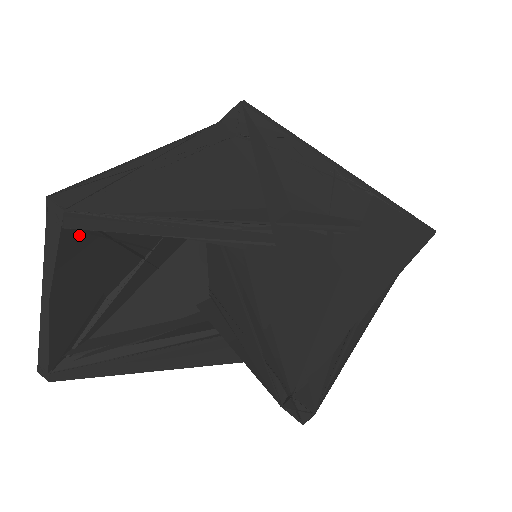
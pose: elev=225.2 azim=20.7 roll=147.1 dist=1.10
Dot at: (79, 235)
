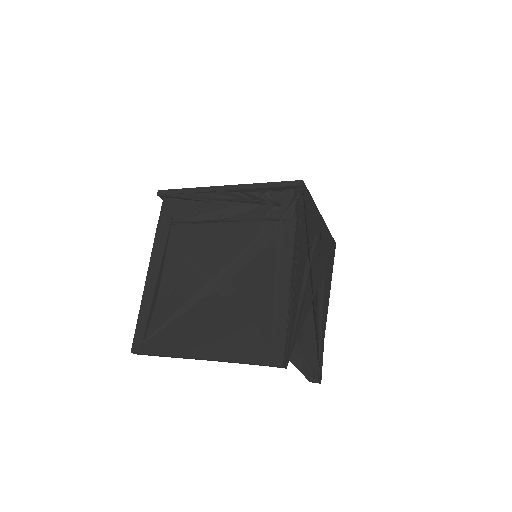
Dot at: occluded
